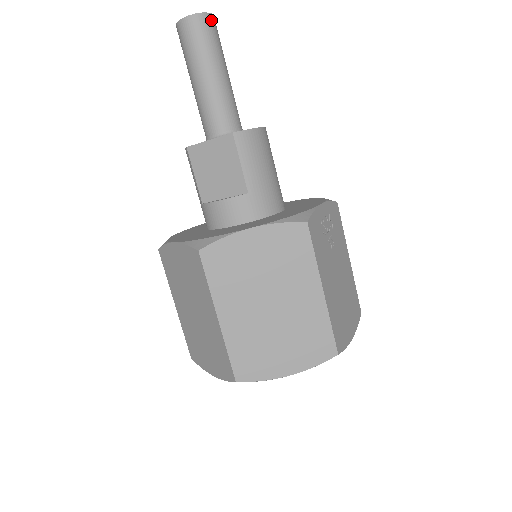
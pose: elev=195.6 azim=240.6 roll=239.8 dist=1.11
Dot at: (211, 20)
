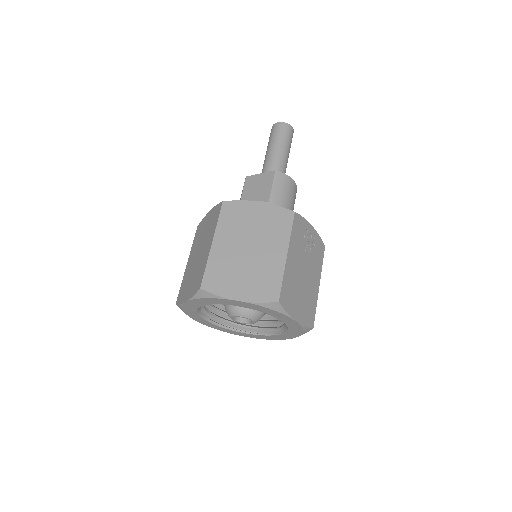
Dot at: (291, 129)
